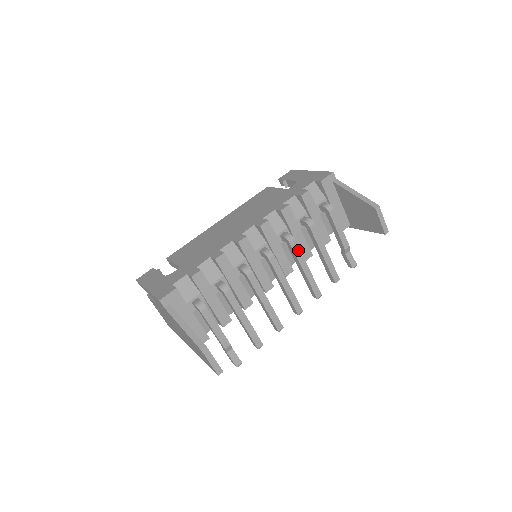
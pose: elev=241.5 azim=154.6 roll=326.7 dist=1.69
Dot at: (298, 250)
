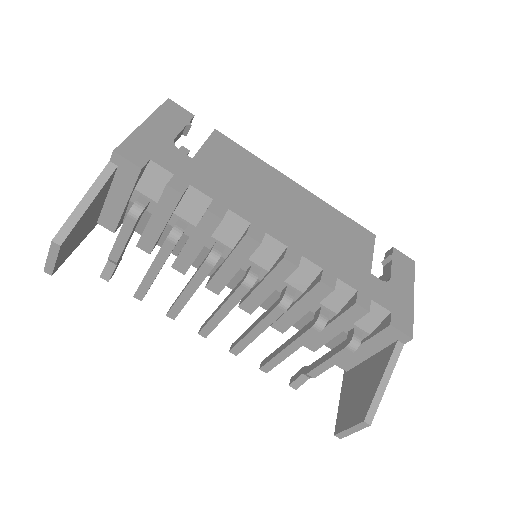
Dot at: (274, 318)
